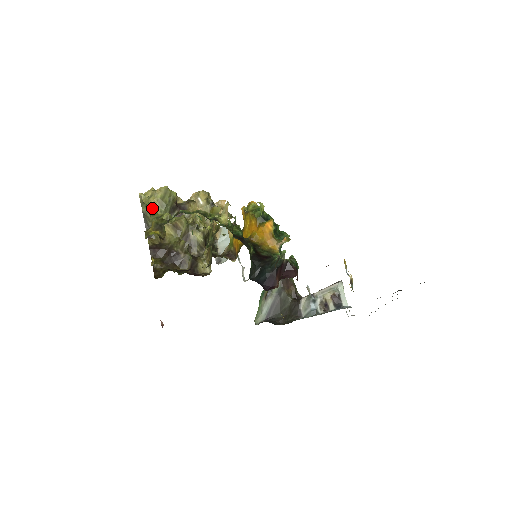
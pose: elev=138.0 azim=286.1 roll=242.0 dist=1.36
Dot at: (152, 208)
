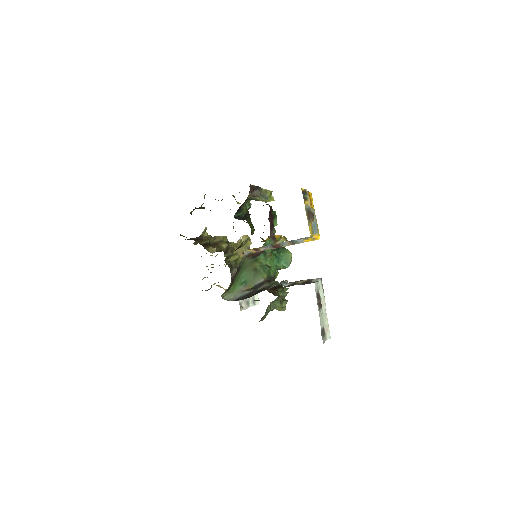
Dot at: occluded
